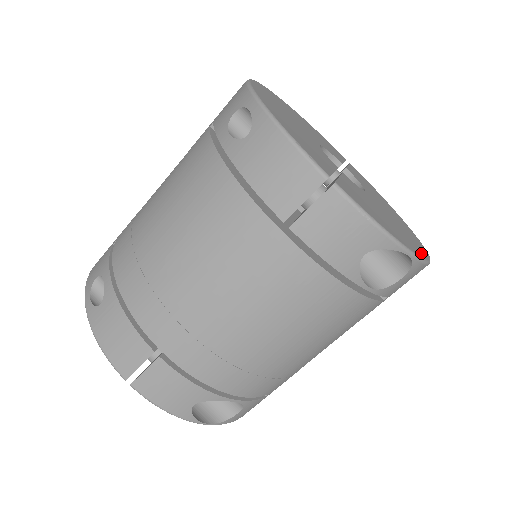
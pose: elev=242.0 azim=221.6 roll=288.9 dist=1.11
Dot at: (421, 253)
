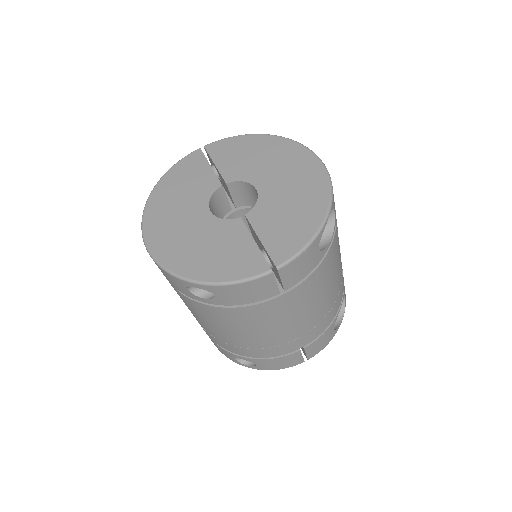
Dot at: (323, 185)
